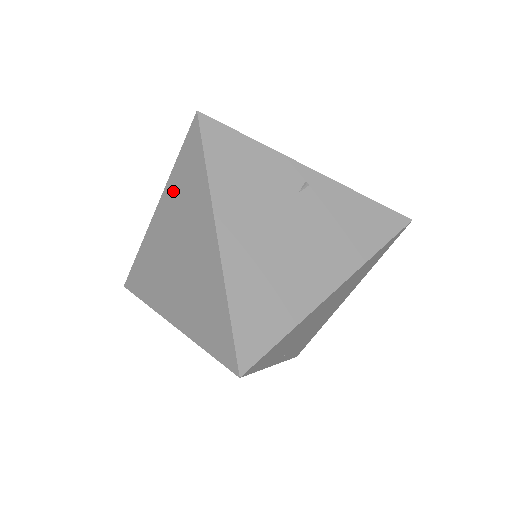
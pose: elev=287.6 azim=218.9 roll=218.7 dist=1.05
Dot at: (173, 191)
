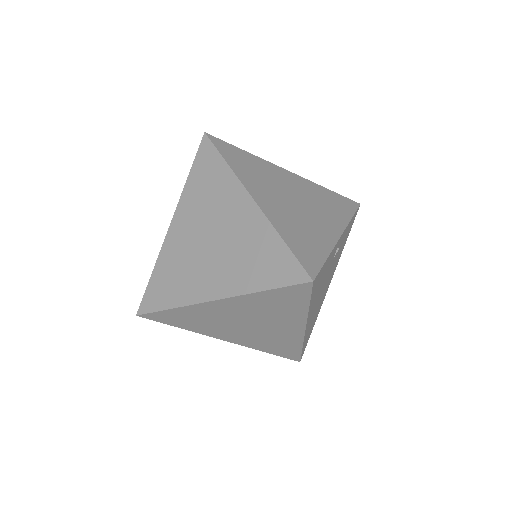
Dot at: (252, 302)
